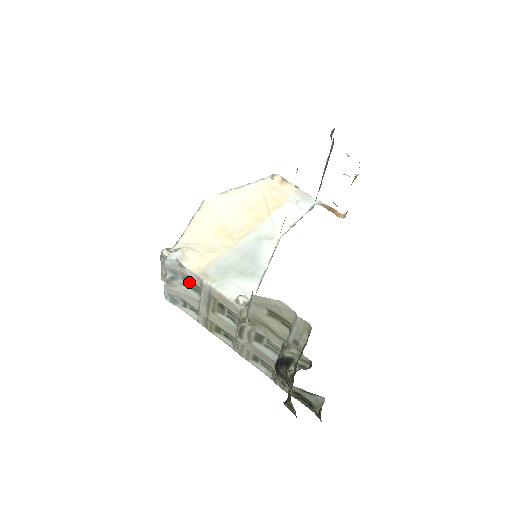
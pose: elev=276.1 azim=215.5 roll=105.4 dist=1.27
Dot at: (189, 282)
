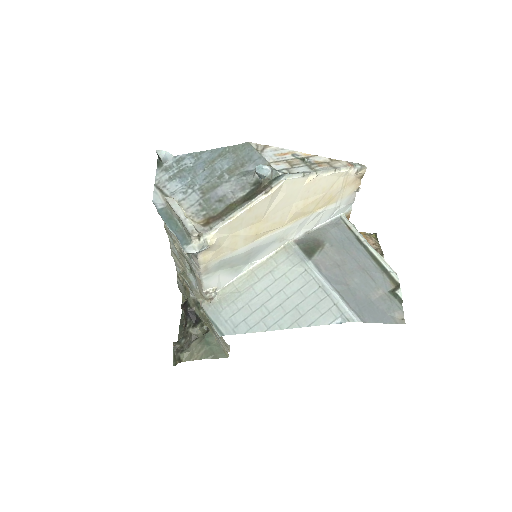
Dot at: occluded
